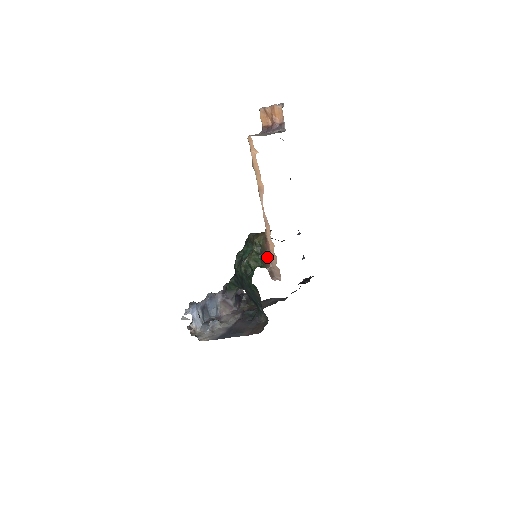
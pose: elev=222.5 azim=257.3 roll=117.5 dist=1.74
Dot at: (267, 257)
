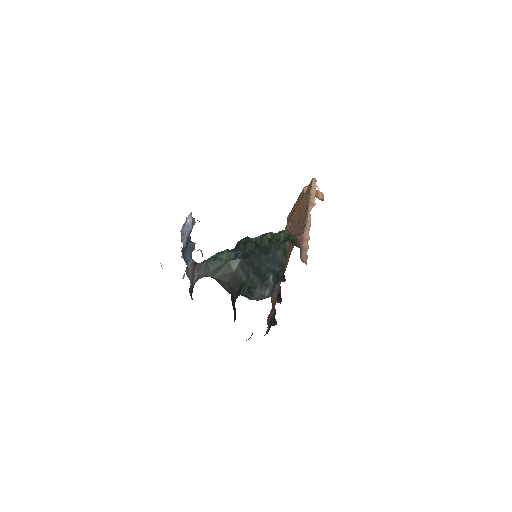
Dot at: (298, 243)
